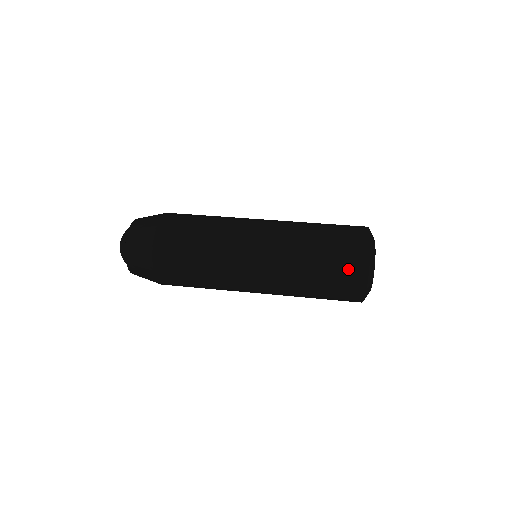
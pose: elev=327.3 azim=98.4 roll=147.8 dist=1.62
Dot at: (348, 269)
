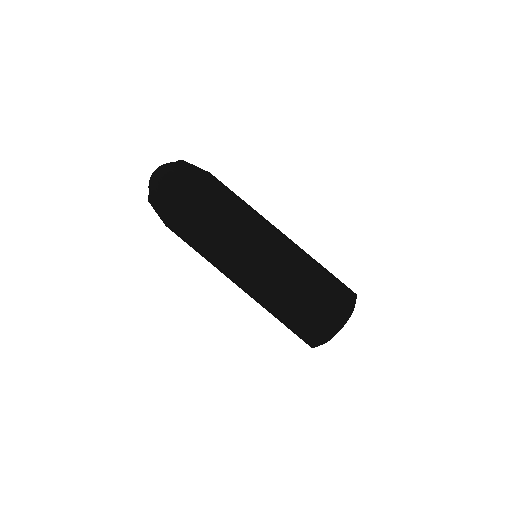
Dot at: occluded
